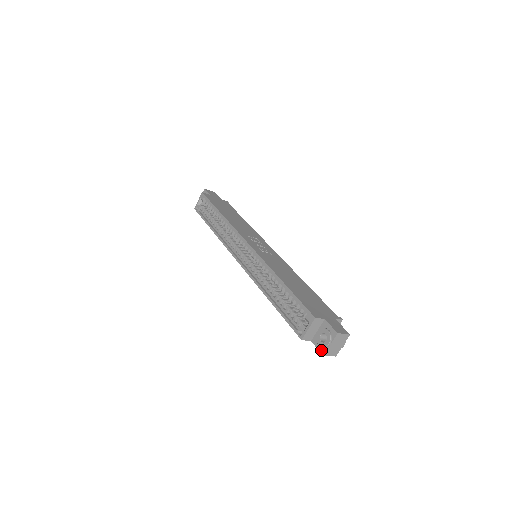
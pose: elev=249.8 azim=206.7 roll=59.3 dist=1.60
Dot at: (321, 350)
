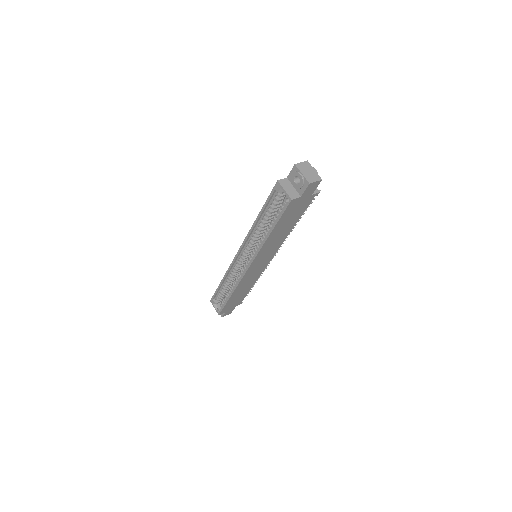
Dot at: (306, 185)
